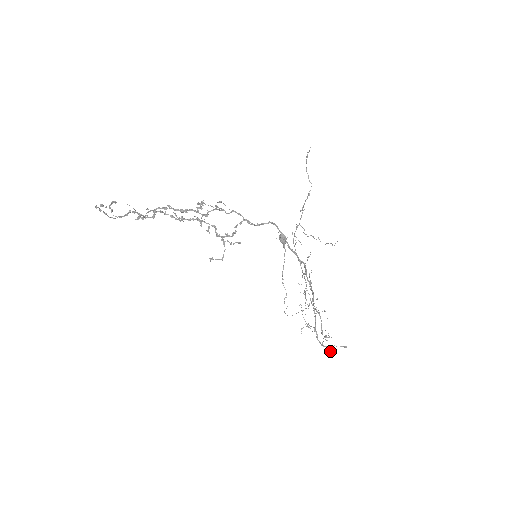
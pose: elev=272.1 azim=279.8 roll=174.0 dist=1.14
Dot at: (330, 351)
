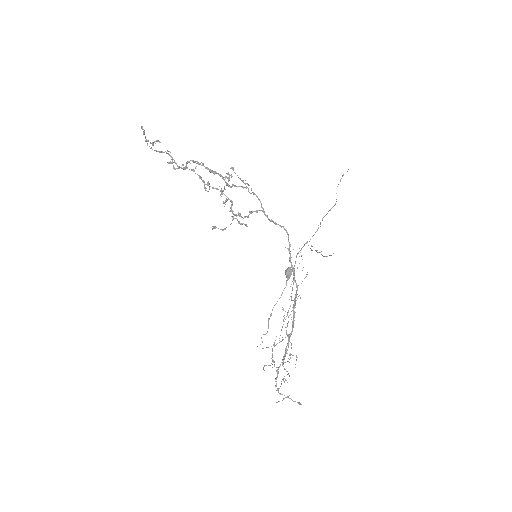
Dot at: occluded
